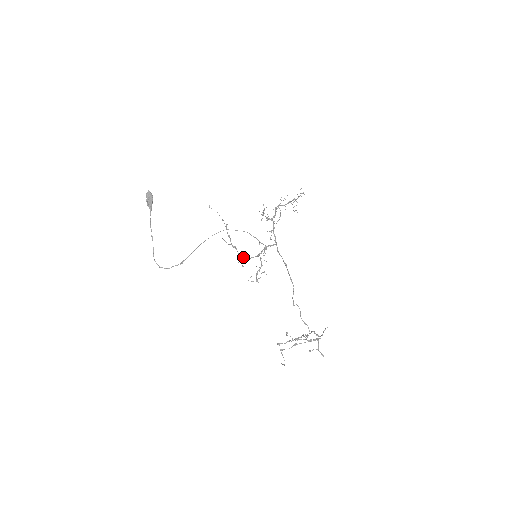
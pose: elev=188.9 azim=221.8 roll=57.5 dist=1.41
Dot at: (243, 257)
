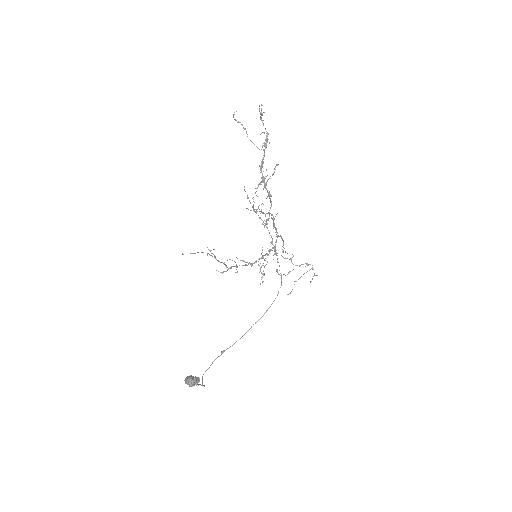
Dot at: occluded
